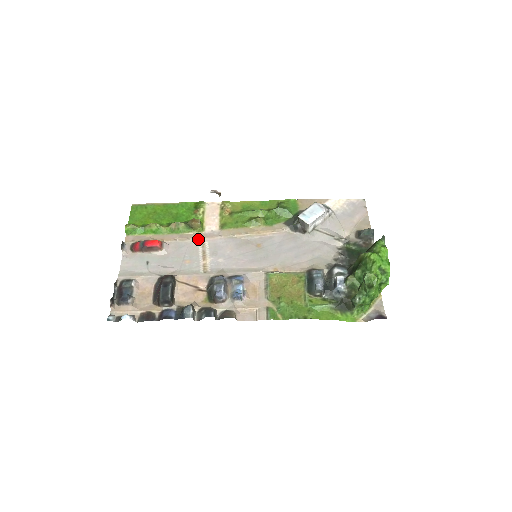
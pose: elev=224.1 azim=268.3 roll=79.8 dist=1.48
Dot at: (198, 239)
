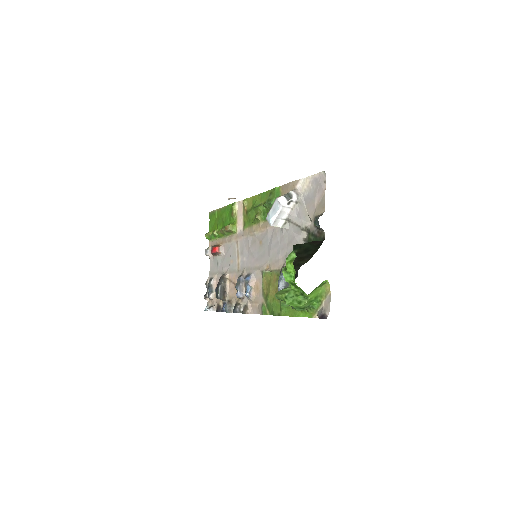
Dot at: (235, 240)
